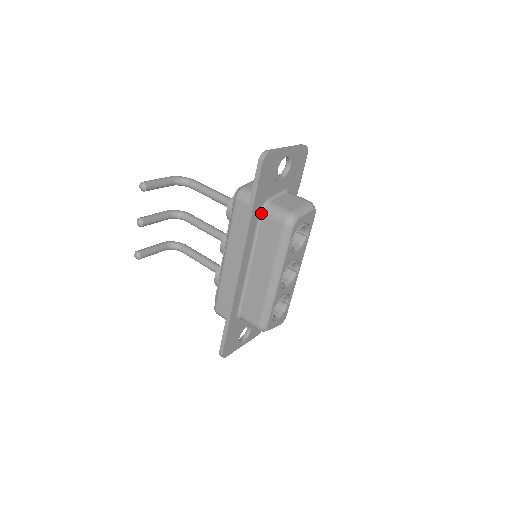
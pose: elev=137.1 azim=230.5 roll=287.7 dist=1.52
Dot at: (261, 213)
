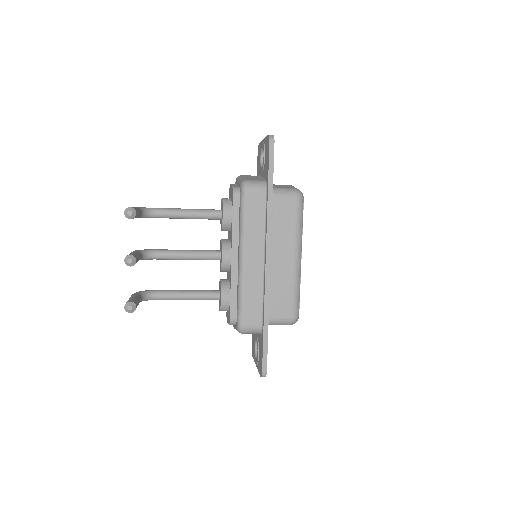
Dot at: occluded
